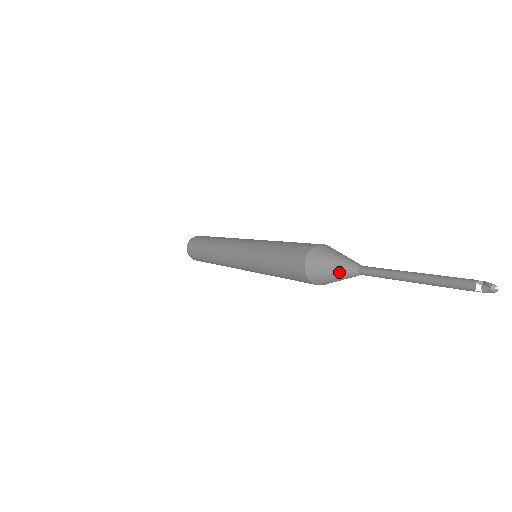
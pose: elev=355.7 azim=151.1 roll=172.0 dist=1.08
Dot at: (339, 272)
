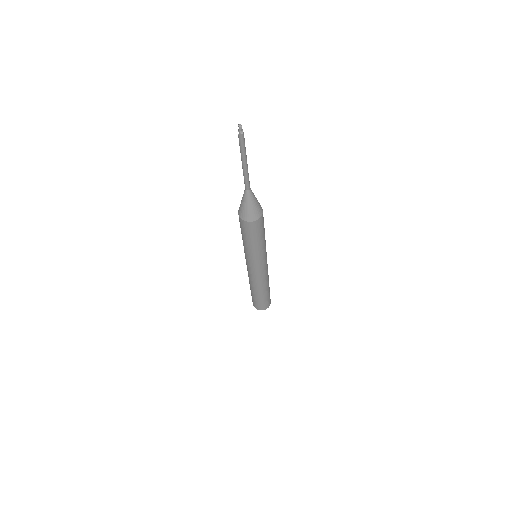
Dot at: (243, 196)
